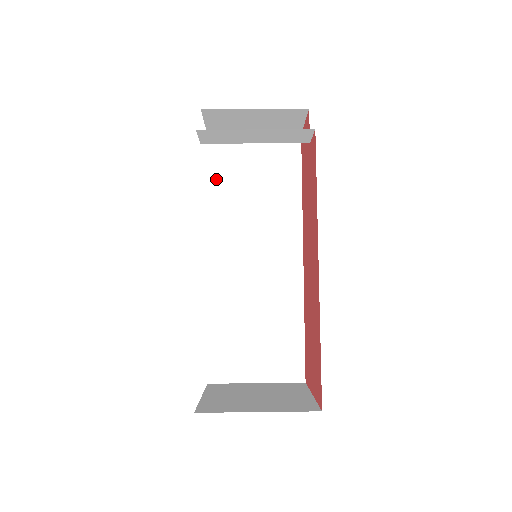
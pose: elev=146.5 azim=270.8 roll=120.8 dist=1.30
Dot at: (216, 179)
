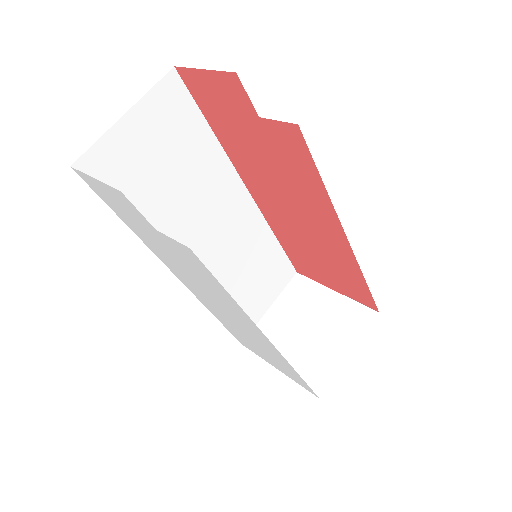
Dot at: occluded
